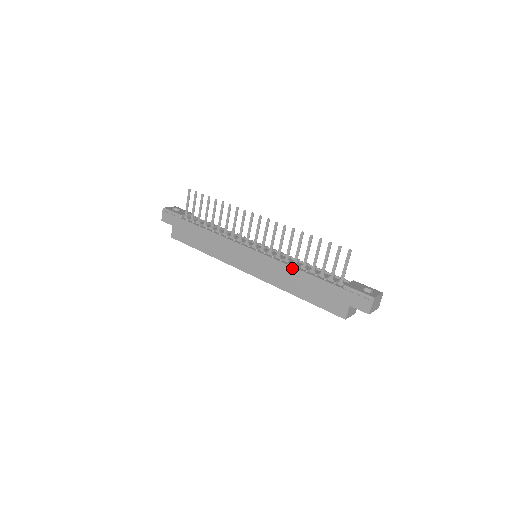
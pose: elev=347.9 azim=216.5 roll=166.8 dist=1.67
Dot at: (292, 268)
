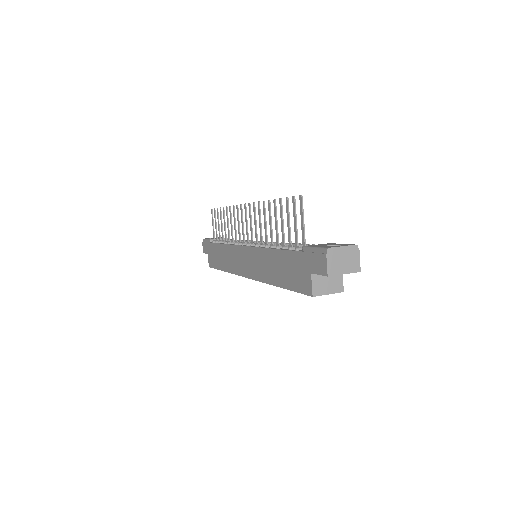
Dot at: (267, 250)
